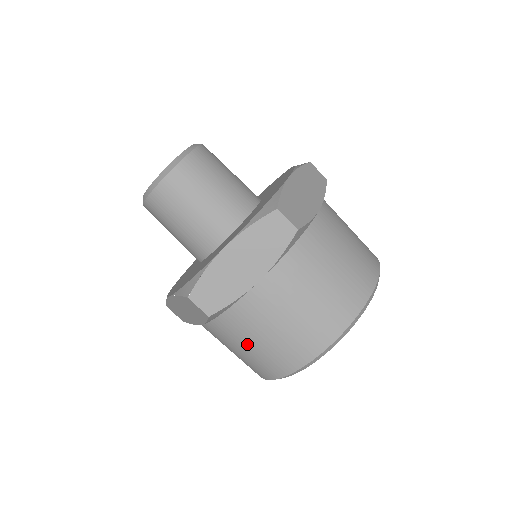
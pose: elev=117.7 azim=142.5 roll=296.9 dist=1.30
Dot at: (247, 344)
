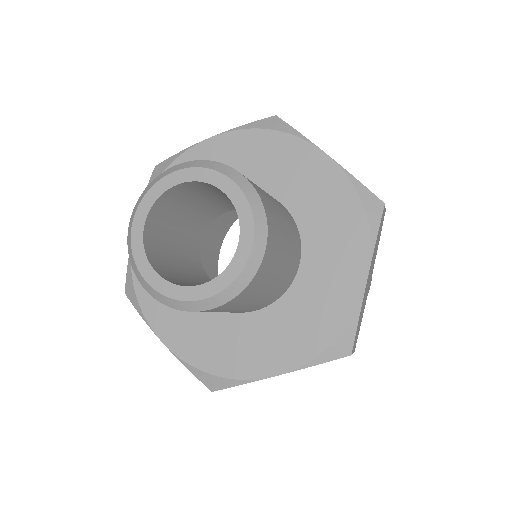
Dot at: occluded
